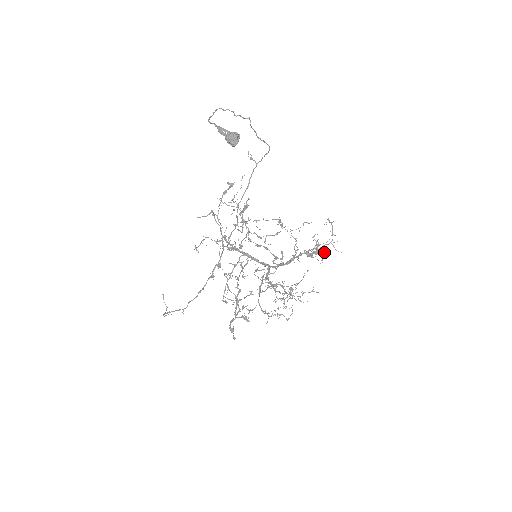
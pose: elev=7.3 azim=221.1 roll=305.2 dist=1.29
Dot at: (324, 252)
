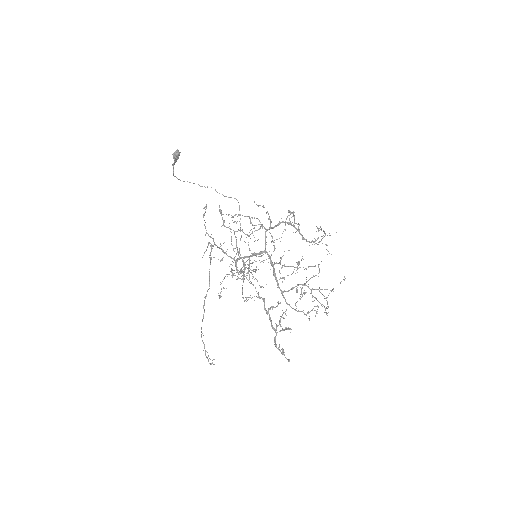
Dot at: (325, 244)
